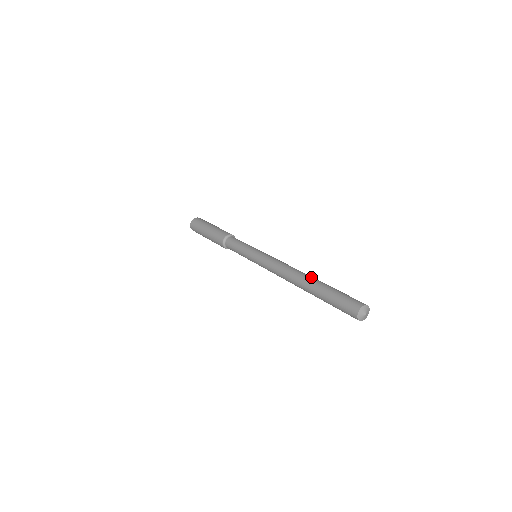
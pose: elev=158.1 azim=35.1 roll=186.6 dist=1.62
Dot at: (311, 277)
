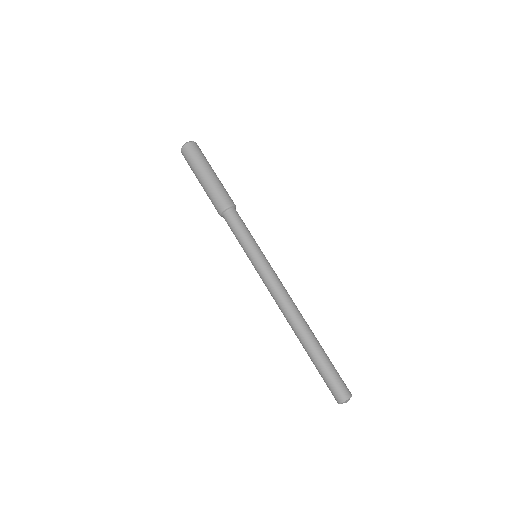
Dot at: (306, 334)
